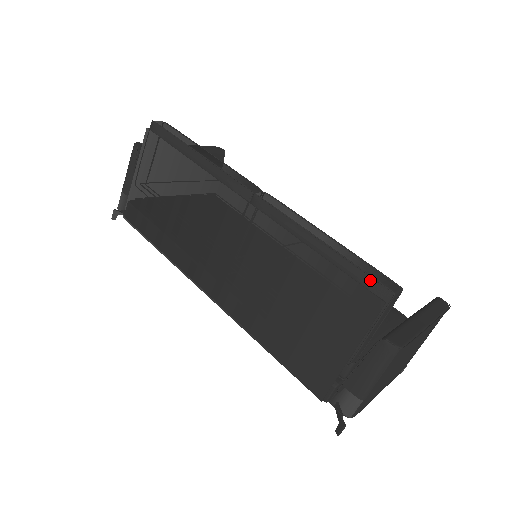
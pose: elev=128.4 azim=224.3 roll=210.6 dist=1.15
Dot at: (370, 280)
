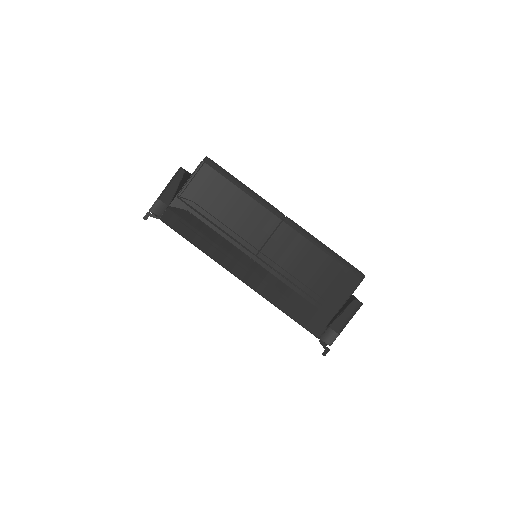
Dot at: (354, 269)
